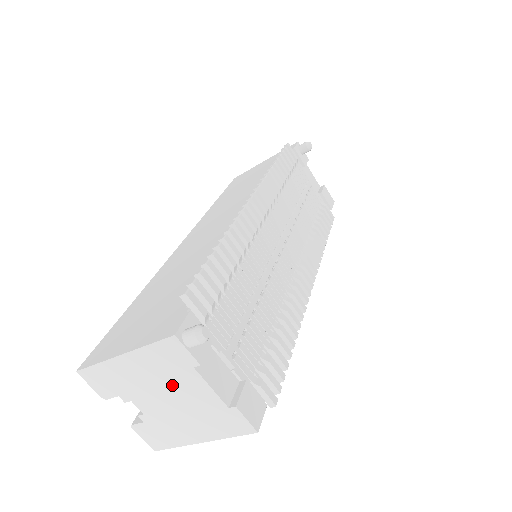
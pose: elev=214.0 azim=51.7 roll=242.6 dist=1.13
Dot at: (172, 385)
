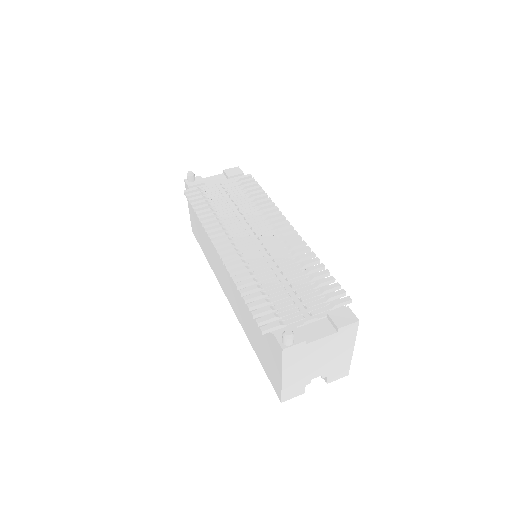
Dot at: (311, 357)
